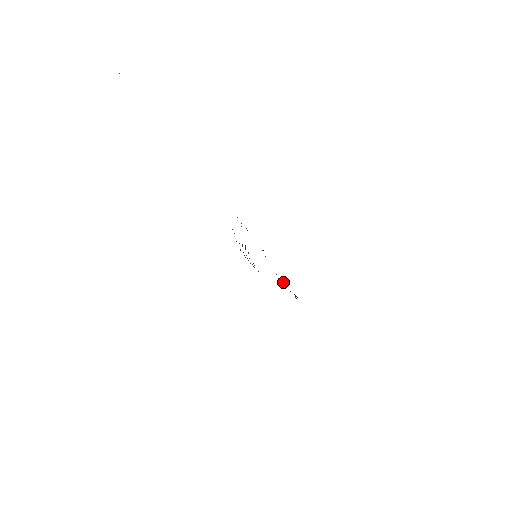
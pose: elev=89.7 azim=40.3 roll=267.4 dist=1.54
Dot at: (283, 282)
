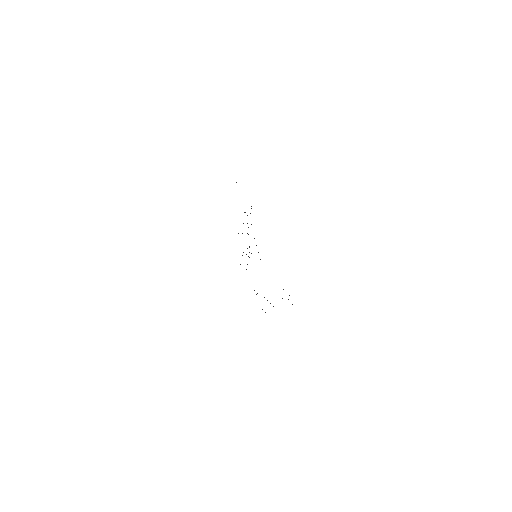
Dot at: (264, 297)
